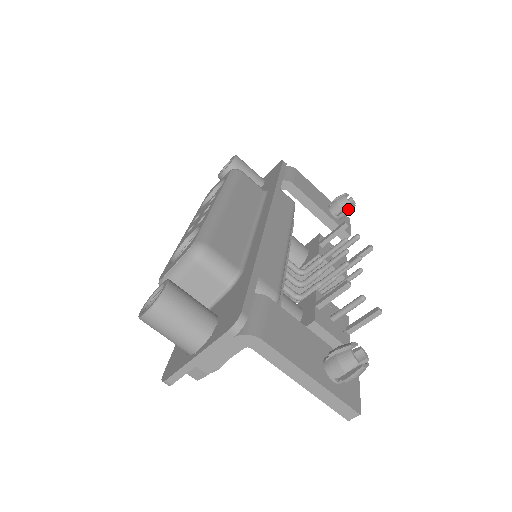
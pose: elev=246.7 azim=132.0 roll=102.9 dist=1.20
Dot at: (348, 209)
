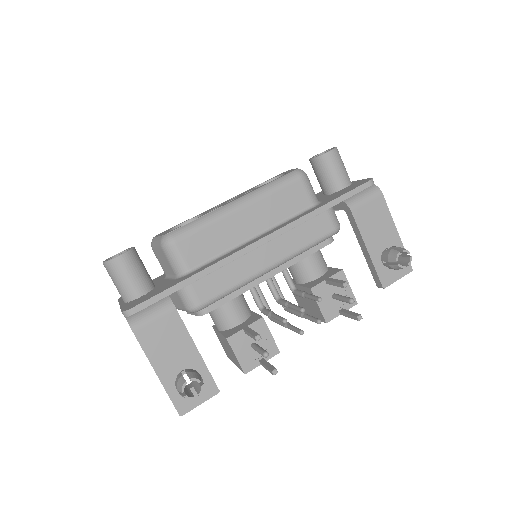
Dot at: (394, 266)
